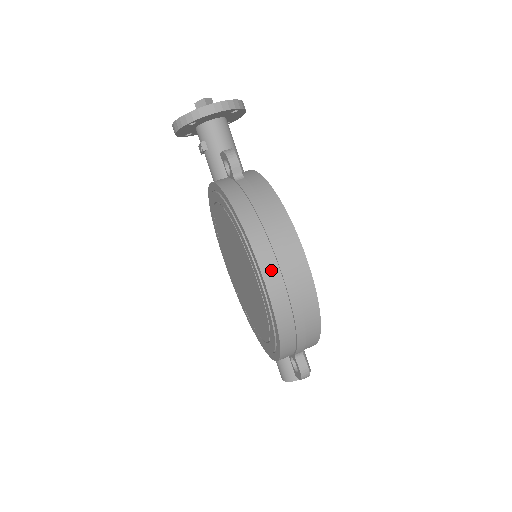
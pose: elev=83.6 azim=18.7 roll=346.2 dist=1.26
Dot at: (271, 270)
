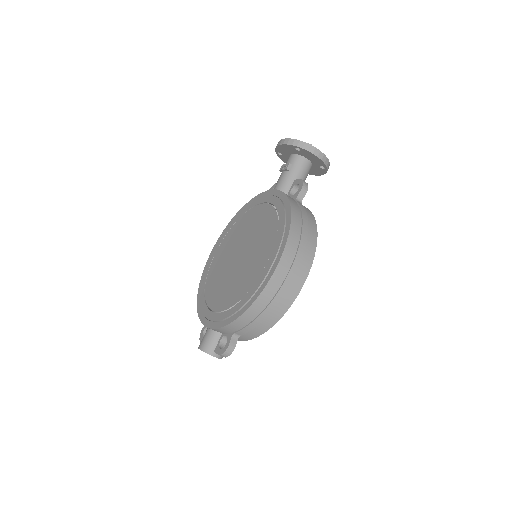
Dot at: (287, 261)
